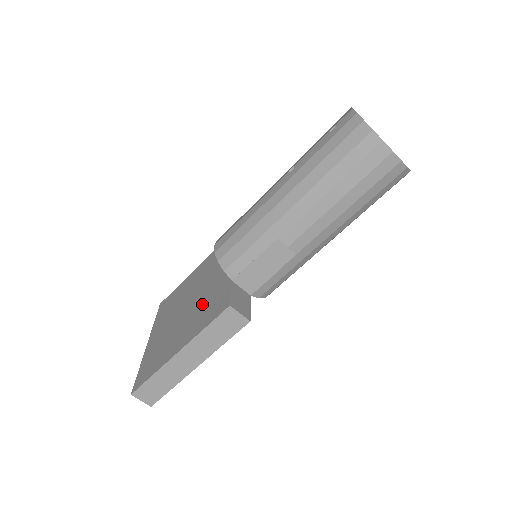
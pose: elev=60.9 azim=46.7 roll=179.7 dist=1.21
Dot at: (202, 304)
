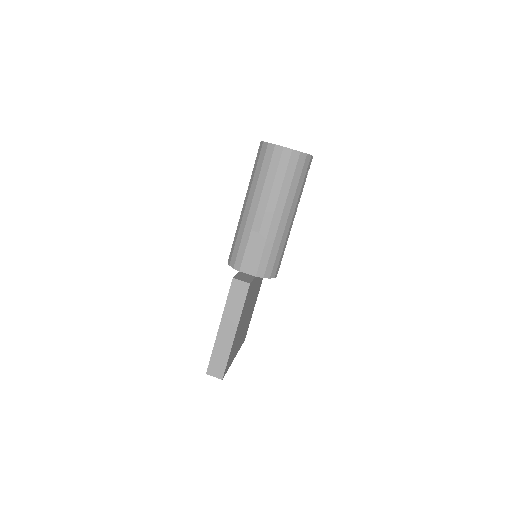
Dot at: occluded
